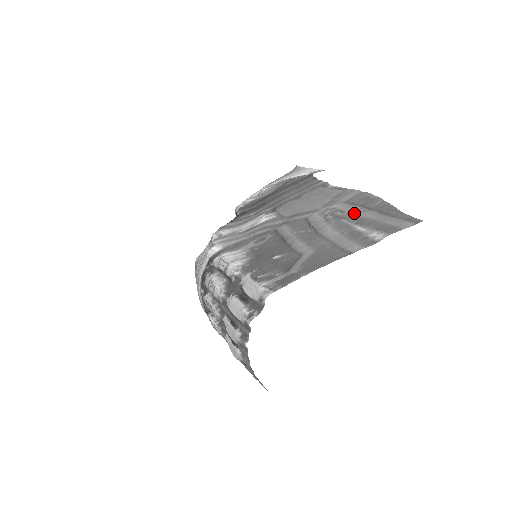
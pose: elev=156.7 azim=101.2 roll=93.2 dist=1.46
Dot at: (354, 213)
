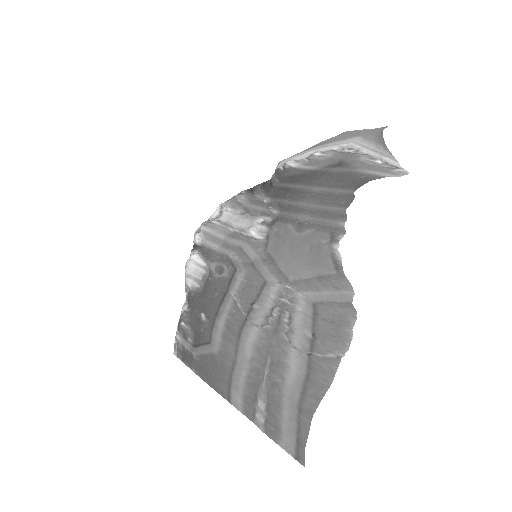
Dot at: (292, 340)
